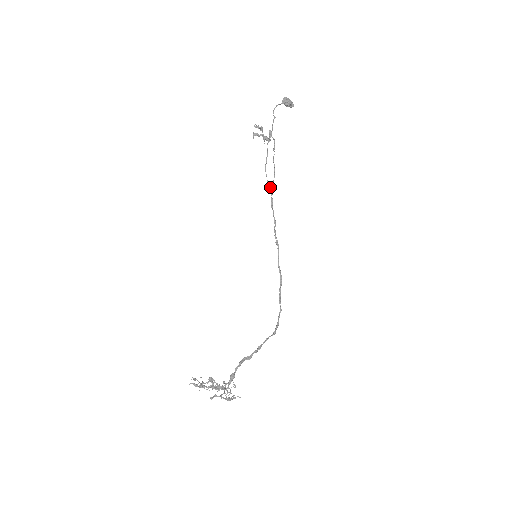
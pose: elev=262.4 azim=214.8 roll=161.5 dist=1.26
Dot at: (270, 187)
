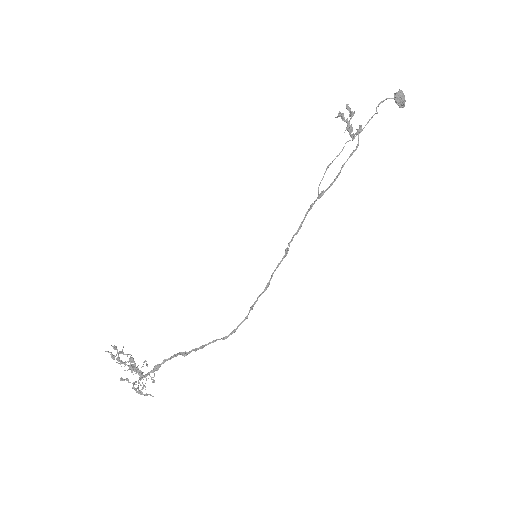
Dot at: occluded
